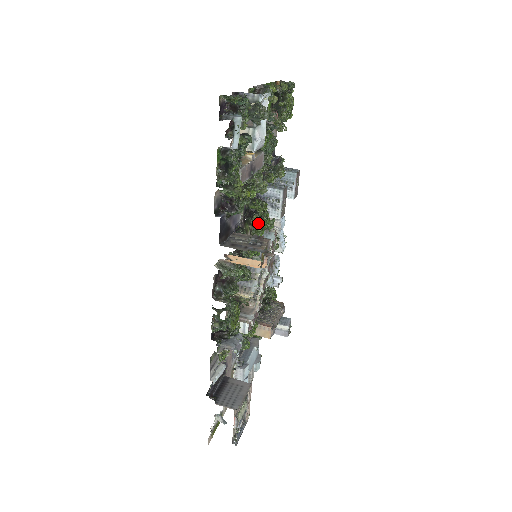
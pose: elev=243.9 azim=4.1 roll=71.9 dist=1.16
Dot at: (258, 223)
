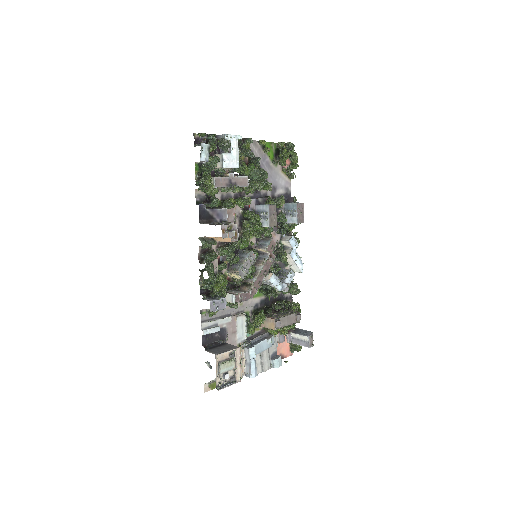
Dot at: (248, 226)
